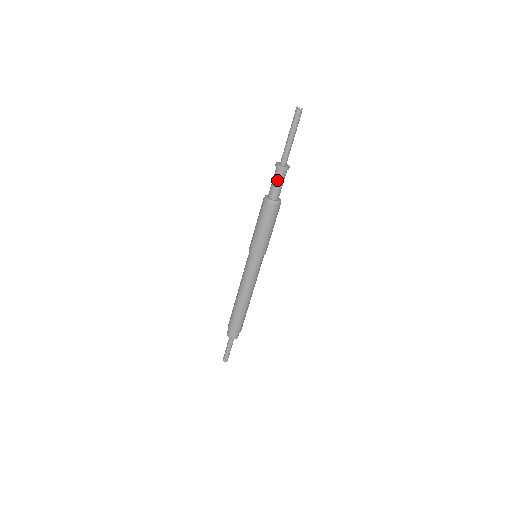
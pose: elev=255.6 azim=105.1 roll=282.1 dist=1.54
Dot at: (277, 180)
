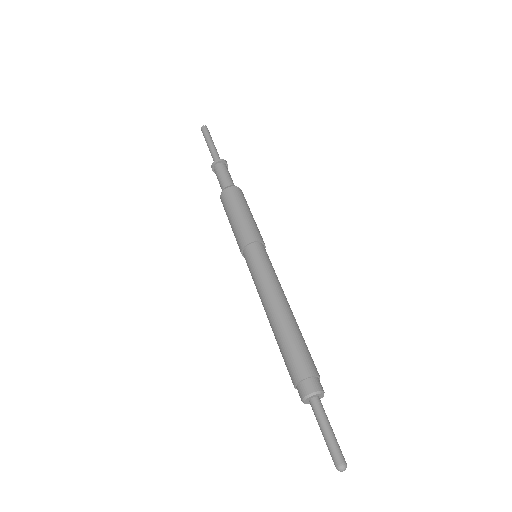
Dot at: (220, 173)
